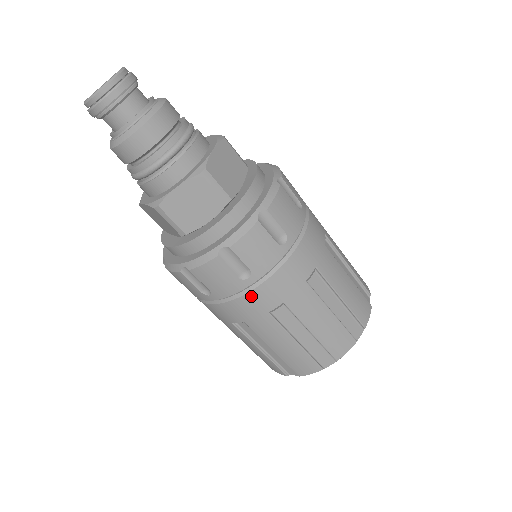
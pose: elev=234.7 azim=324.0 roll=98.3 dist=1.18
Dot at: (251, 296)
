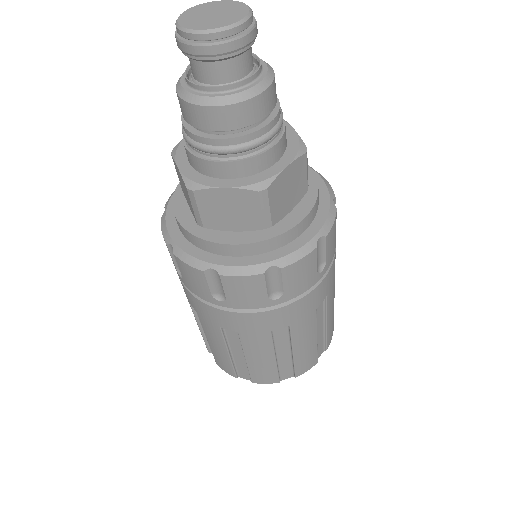
Dot at: (315, 292)
